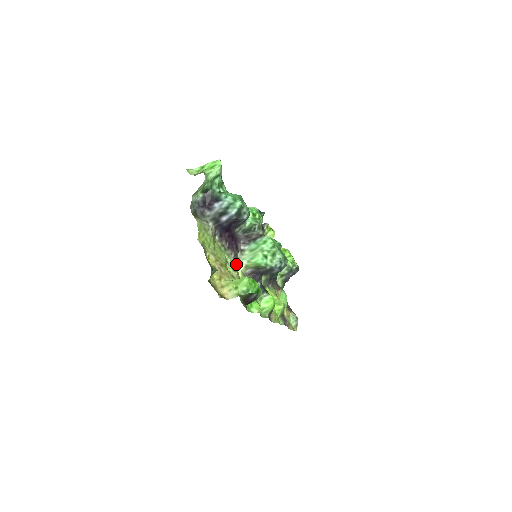
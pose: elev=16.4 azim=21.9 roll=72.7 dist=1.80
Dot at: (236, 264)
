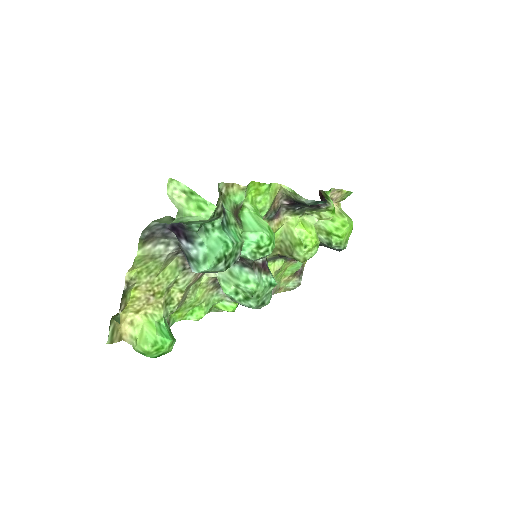
Dot at: (201, 274)
